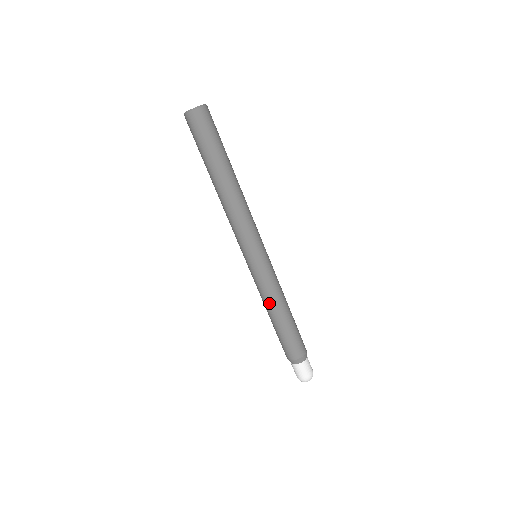
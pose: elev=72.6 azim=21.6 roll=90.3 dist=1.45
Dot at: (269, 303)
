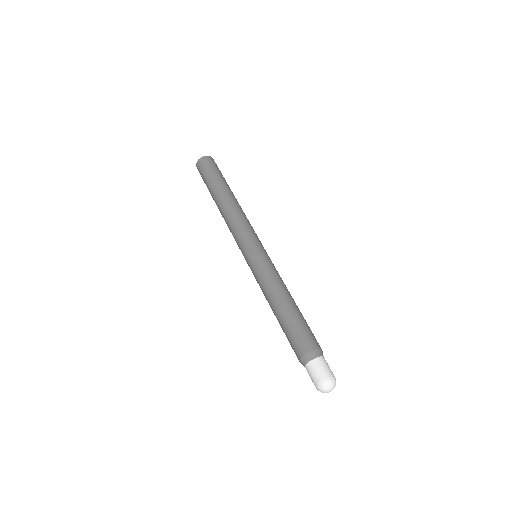
Dot at: (268, 293)
